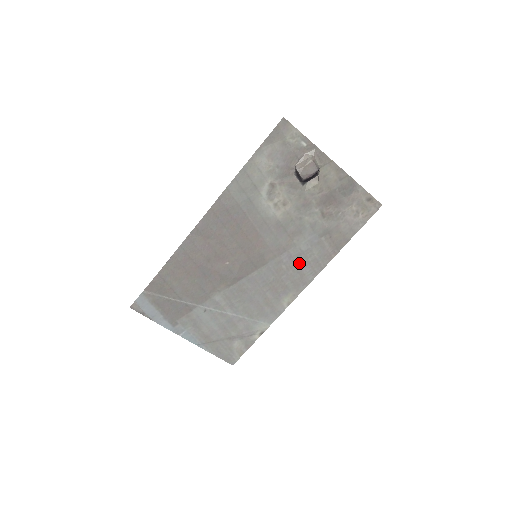
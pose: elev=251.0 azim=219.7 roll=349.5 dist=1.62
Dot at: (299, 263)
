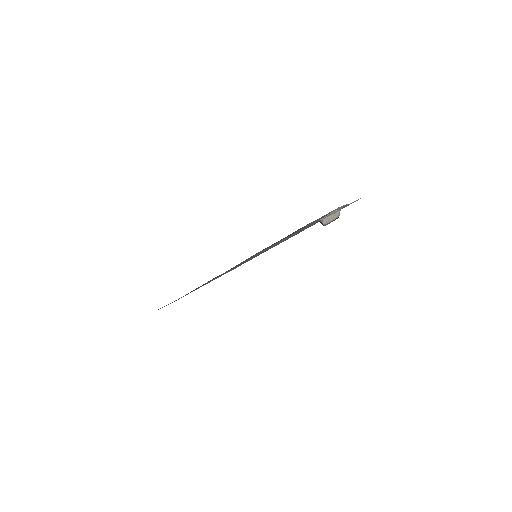
Dot at: occluded
